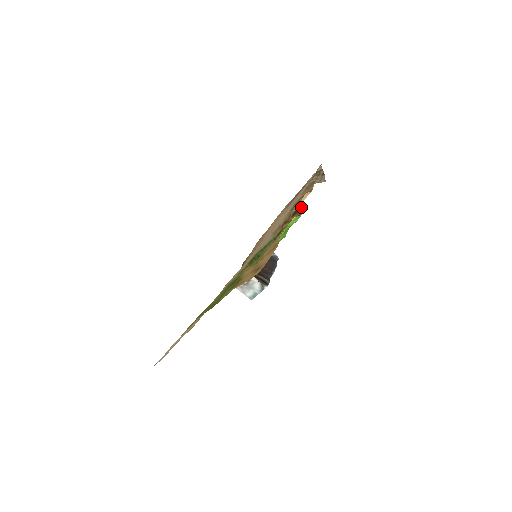
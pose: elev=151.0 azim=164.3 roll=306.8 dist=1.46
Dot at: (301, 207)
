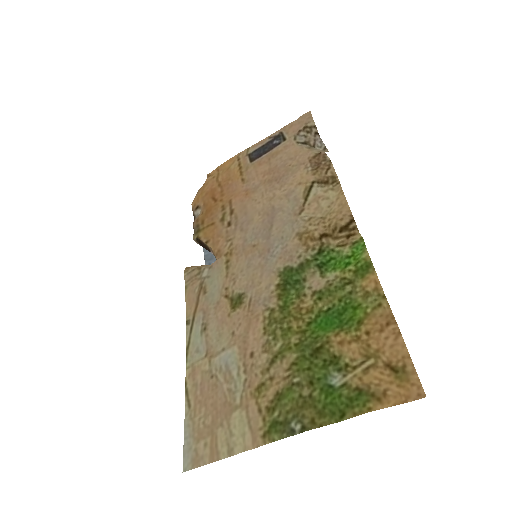
Dot at: (355, 222)
